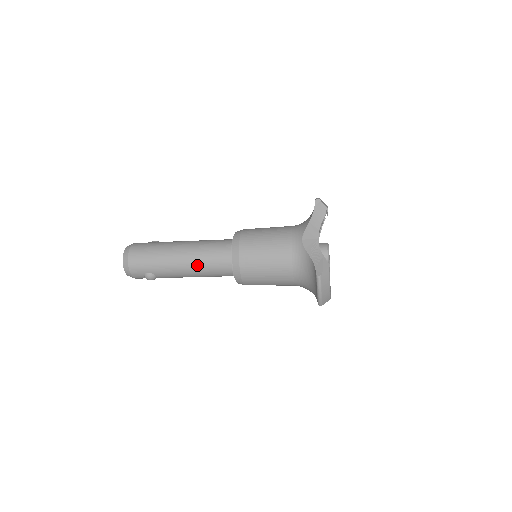
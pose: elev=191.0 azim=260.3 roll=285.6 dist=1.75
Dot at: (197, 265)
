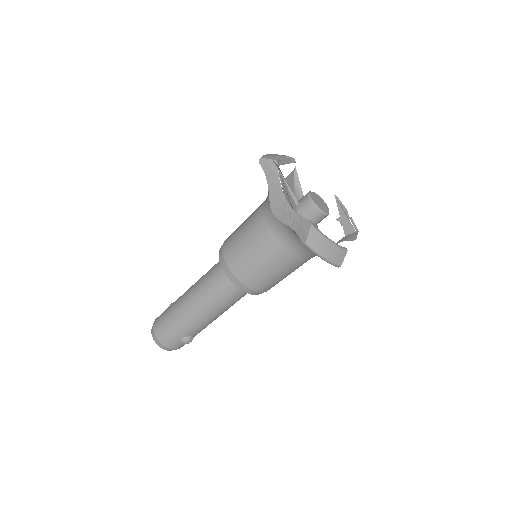
Dot at: (210, 305)
